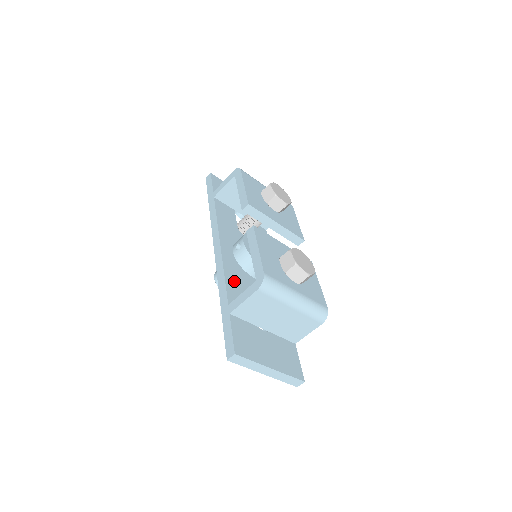
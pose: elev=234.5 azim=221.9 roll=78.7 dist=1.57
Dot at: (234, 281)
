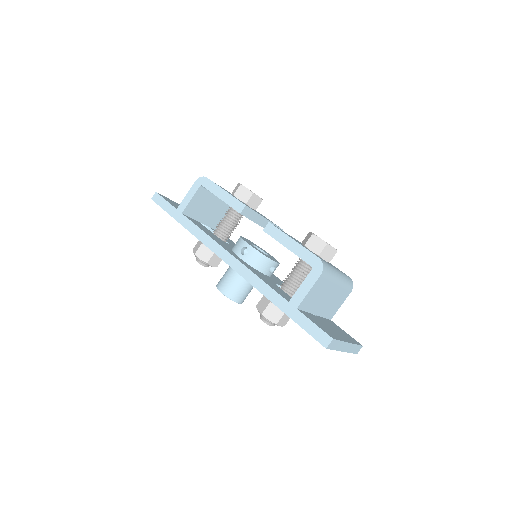
Dot at: (267, 282)
